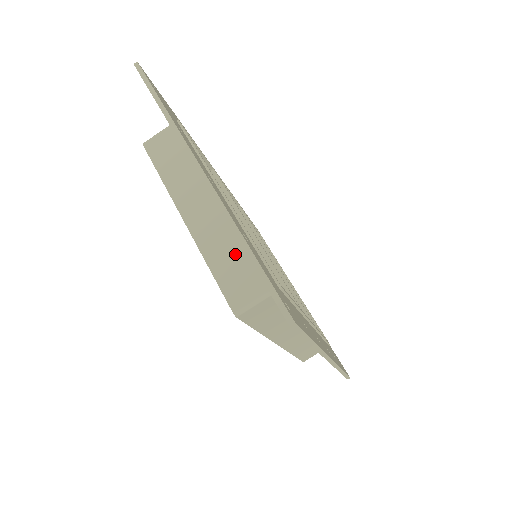
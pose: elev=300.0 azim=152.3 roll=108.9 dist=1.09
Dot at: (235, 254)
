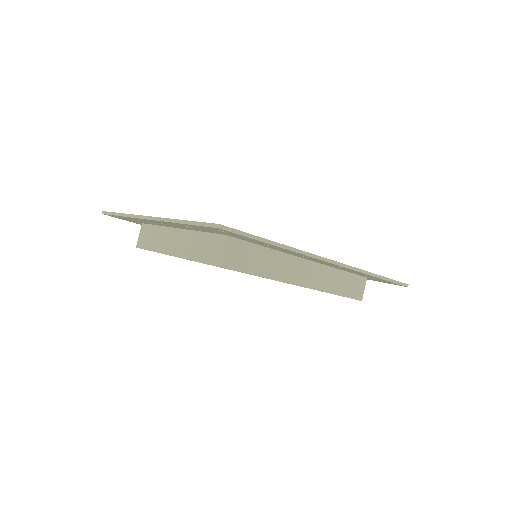
Dot at: (200, 241)
